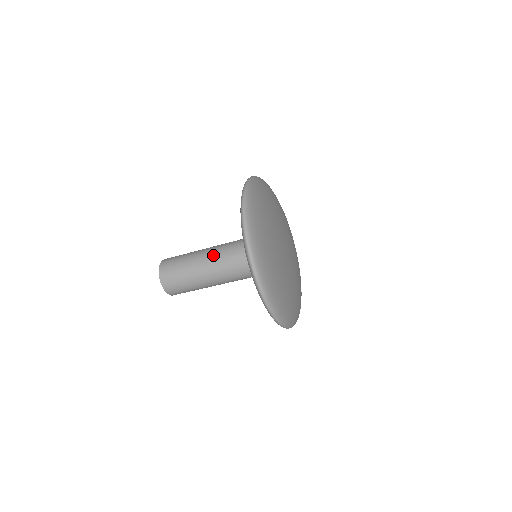
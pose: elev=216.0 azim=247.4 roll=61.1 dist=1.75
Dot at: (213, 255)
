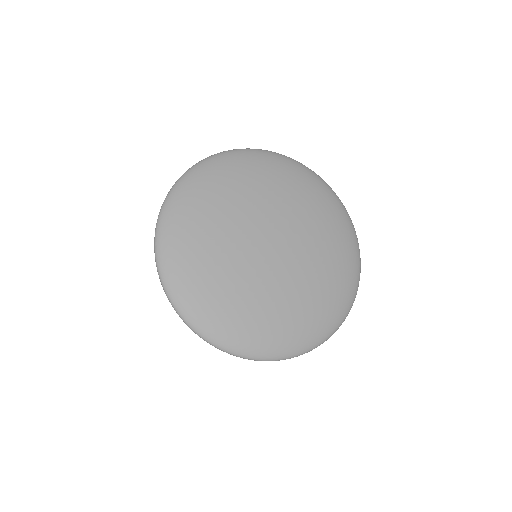
Dot at: occluded
